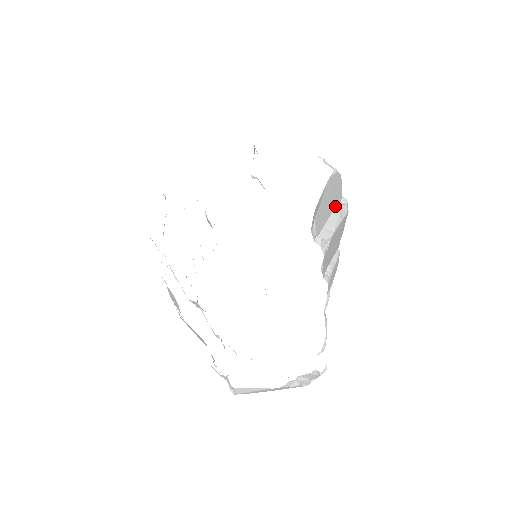
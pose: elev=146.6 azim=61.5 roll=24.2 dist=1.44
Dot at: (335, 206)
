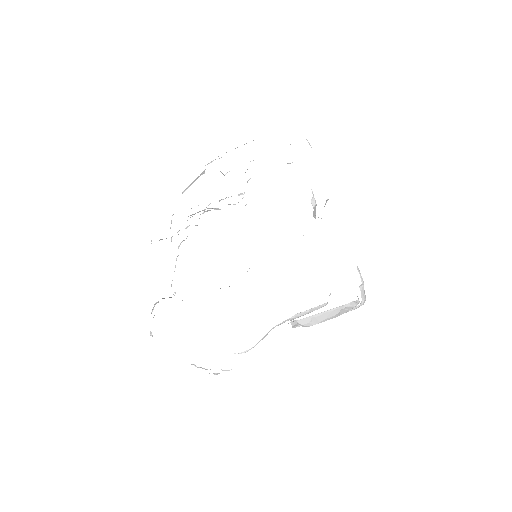
Dot at: (340, 306)
